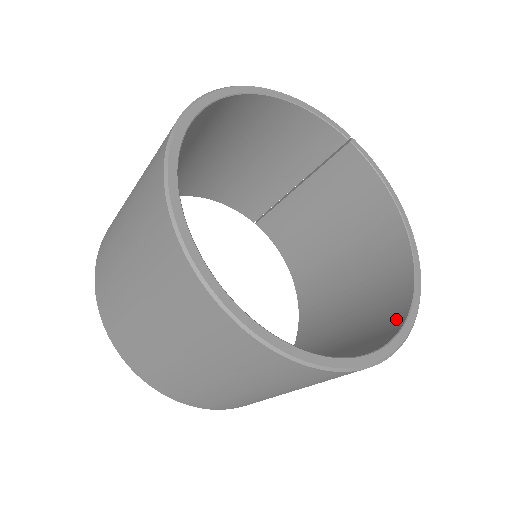
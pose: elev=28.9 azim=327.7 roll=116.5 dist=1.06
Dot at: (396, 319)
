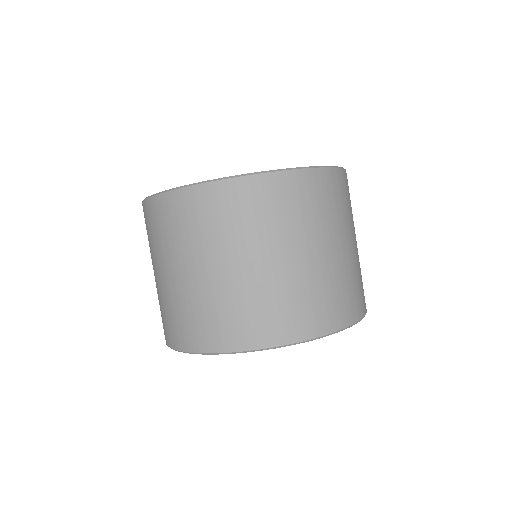
Dot at: occluded
